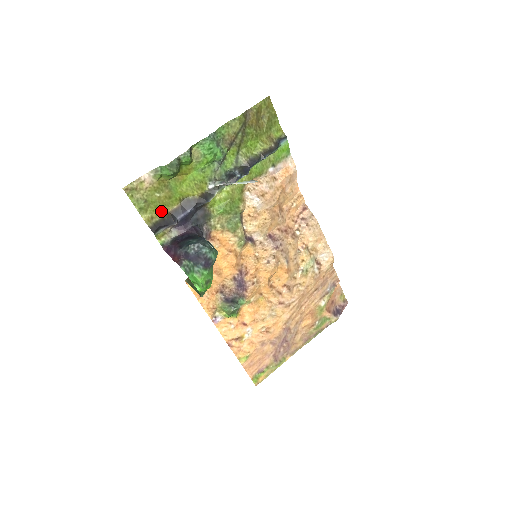
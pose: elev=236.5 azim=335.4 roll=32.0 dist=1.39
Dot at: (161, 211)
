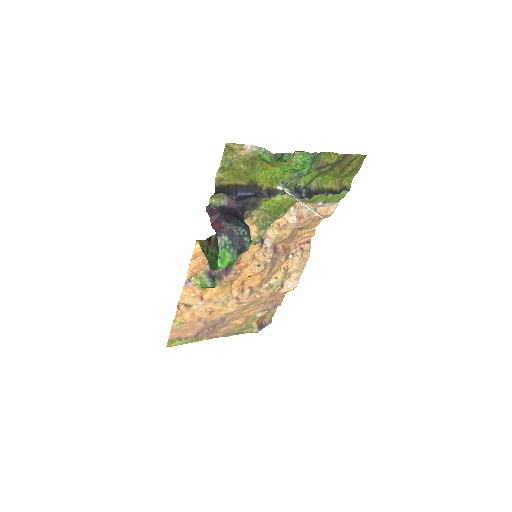
Dot at: (232, 179)
